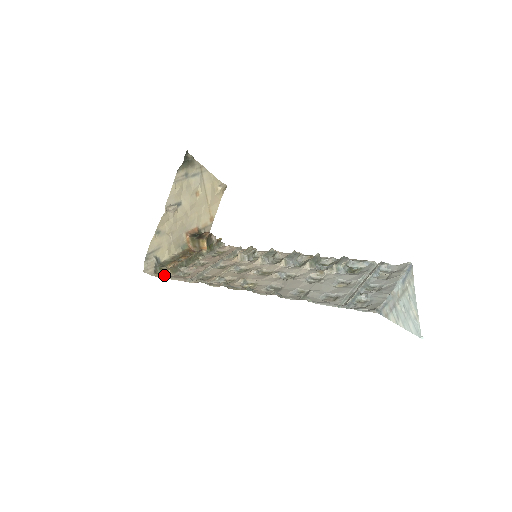
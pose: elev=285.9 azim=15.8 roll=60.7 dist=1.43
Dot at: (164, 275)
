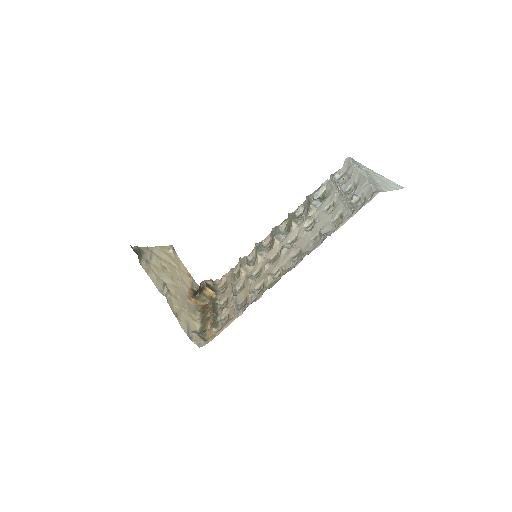
Dot at: (214, 335)
